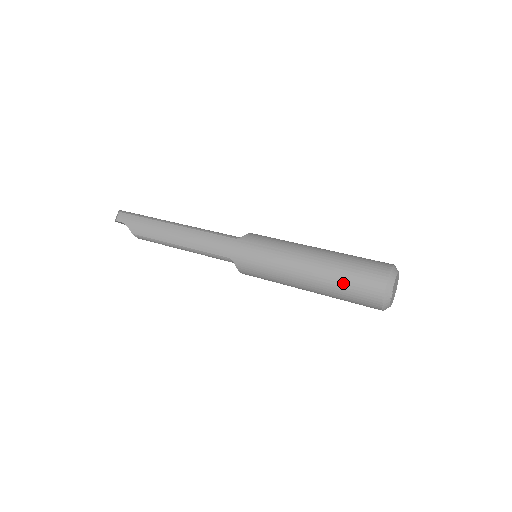
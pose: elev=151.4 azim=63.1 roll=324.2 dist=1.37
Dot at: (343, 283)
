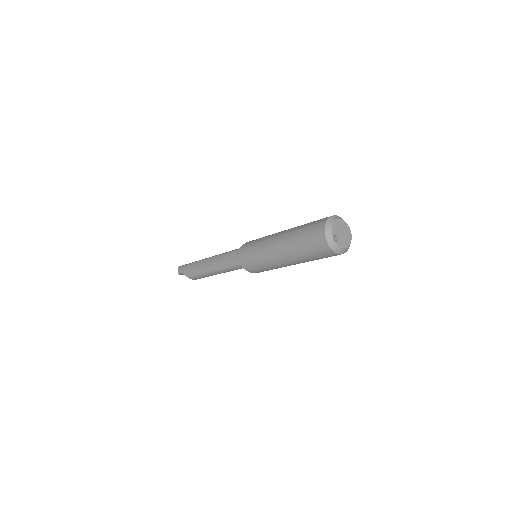
Dot at: (301, 246)
